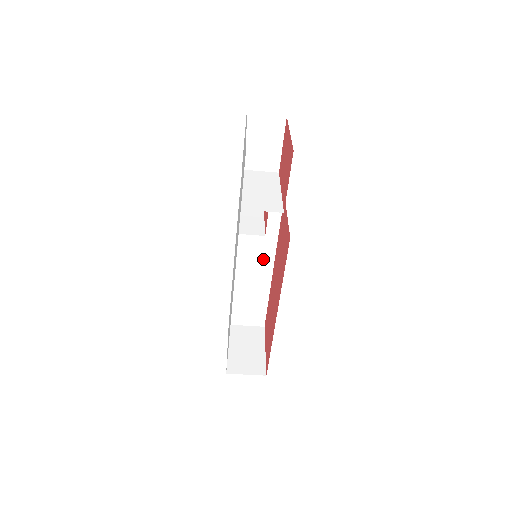
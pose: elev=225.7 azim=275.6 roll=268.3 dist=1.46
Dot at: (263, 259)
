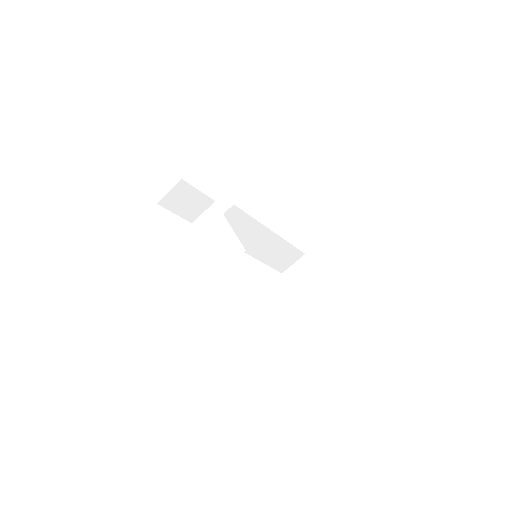
Dot at: (262, 236)
